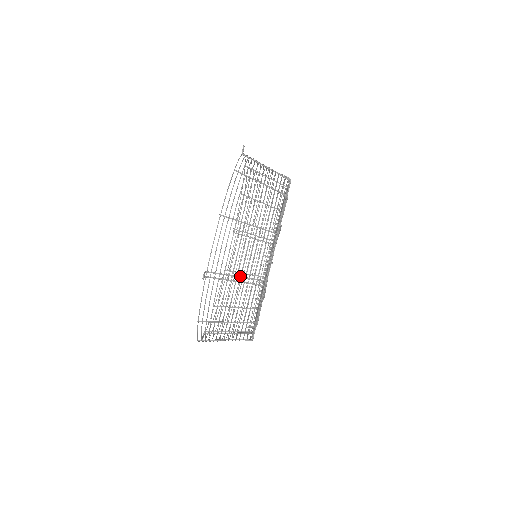
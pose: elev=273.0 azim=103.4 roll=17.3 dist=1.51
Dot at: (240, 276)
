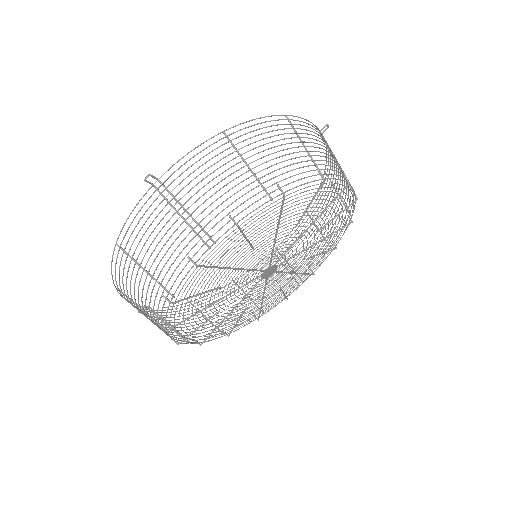
Dot at: (190, 214)
